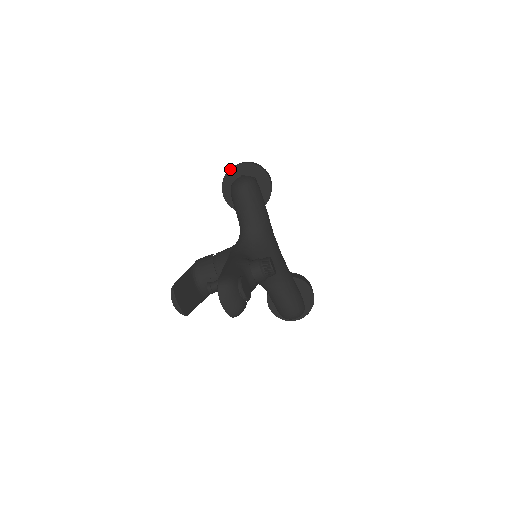
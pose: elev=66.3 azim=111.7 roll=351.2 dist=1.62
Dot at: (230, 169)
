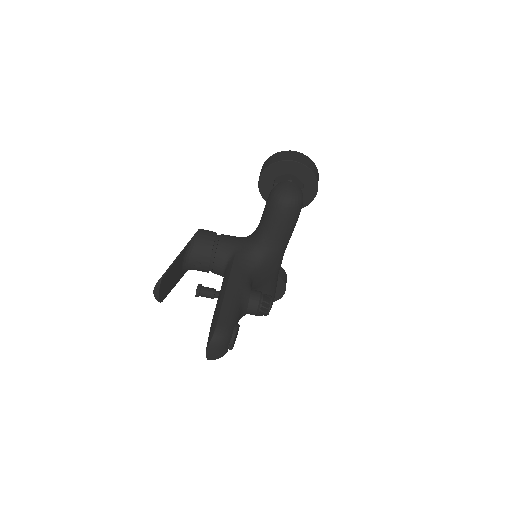
Dot at: (284, 160)
